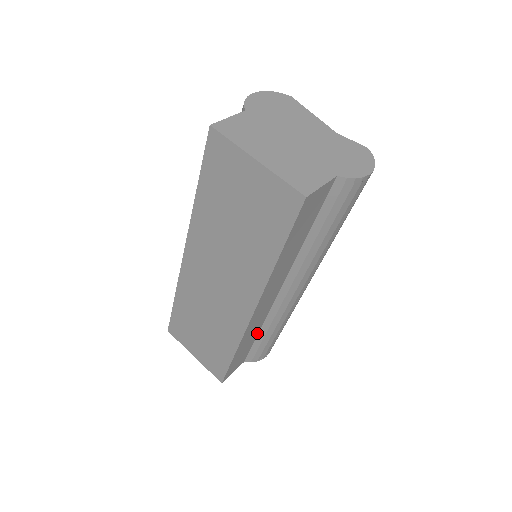
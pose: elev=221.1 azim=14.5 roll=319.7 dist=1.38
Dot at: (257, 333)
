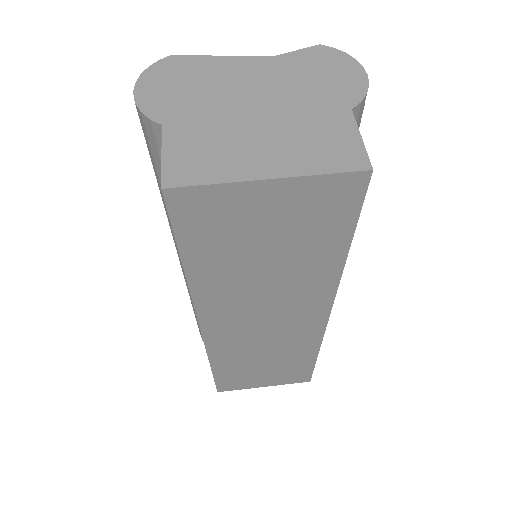
Dot at: occluded
